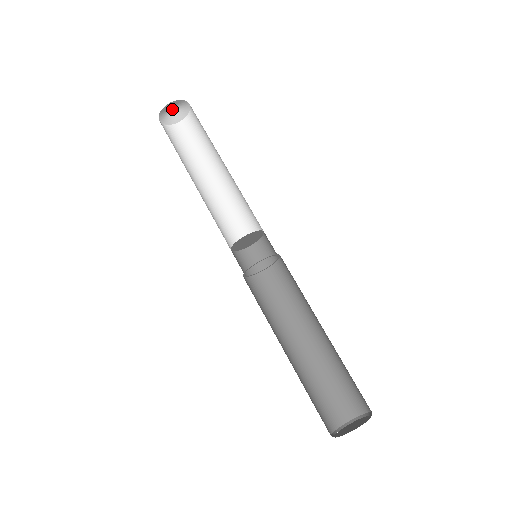
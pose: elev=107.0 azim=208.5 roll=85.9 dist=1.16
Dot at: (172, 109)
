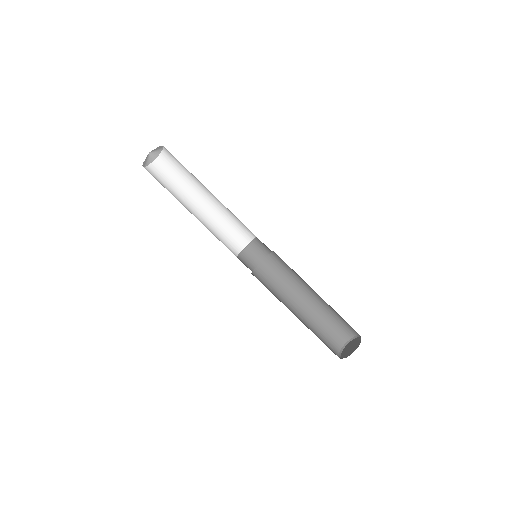
Dot at: (149, 153)
